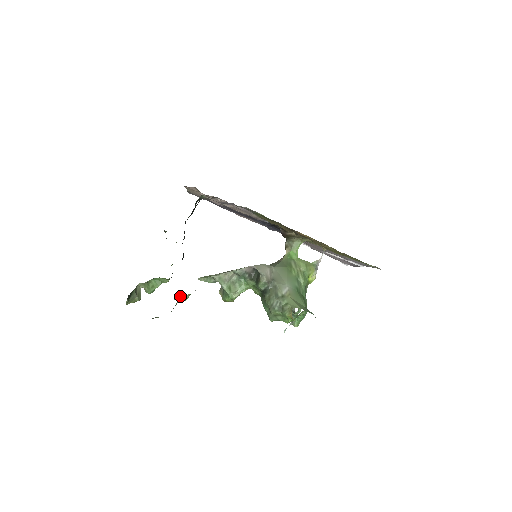
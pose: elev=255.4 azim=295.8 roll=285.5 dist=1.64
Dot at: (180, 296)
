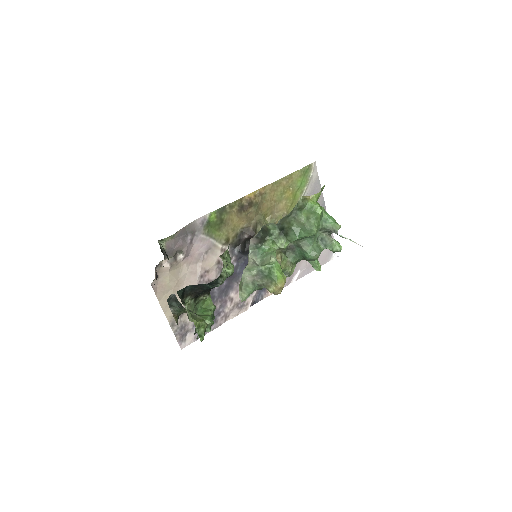
Dot at: occluded
